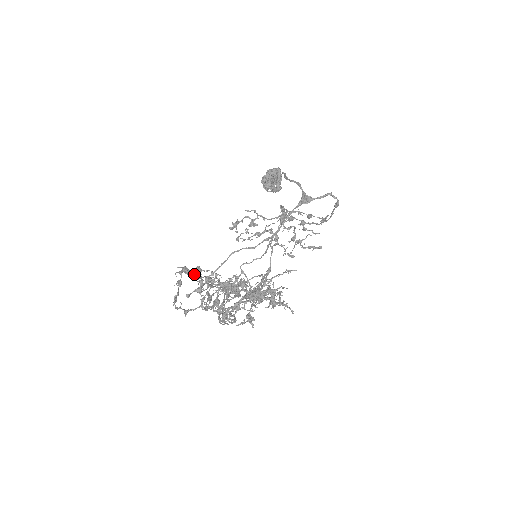
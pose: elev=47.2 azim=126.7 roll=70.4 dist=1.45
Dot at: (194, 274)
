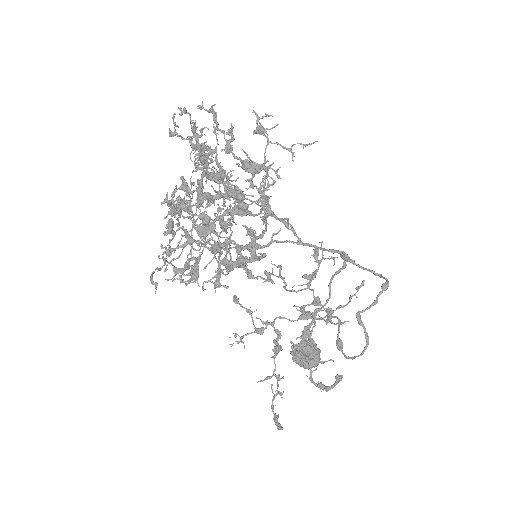
Dot at: (204, 157)
